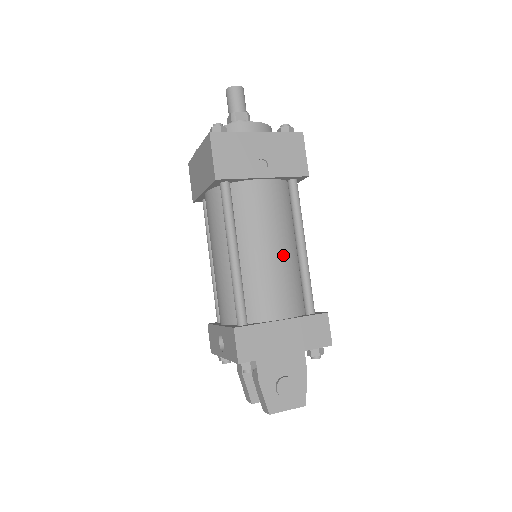
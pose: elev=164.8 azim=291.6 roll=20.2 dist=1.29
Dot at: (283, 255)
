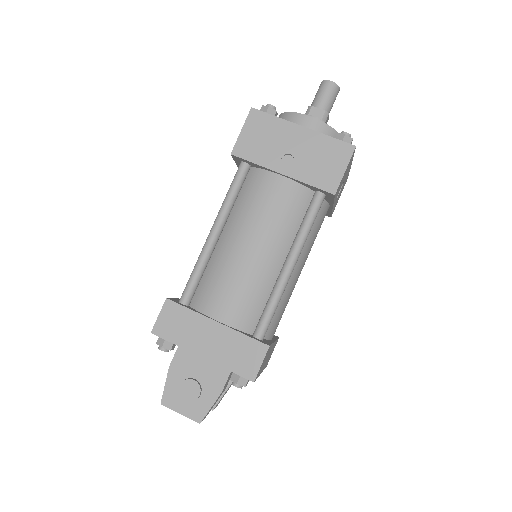
Dot at: (259, 261)
